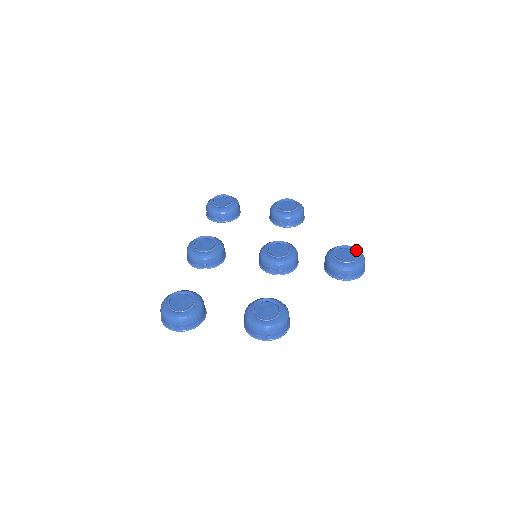
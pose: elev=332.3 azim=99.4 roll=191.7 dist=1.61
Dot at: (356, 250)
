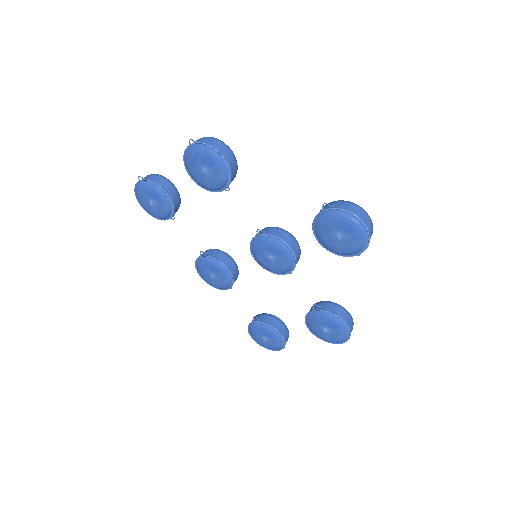
Dot at: occluded
